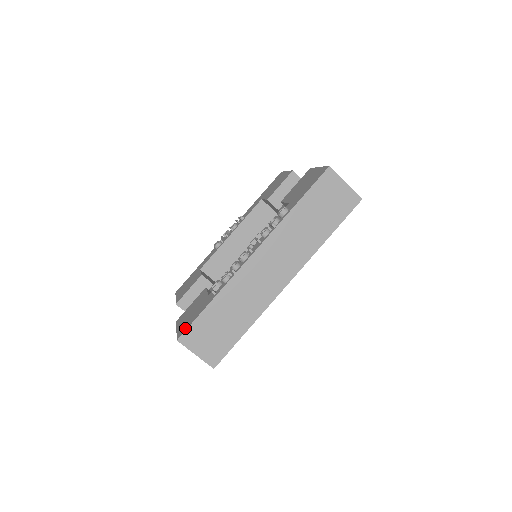
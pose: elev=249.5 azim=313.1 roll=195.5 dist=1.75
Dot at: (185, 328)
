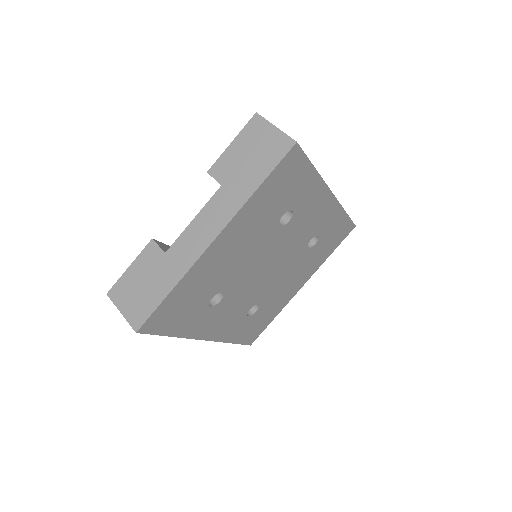
Dot at: occluded
